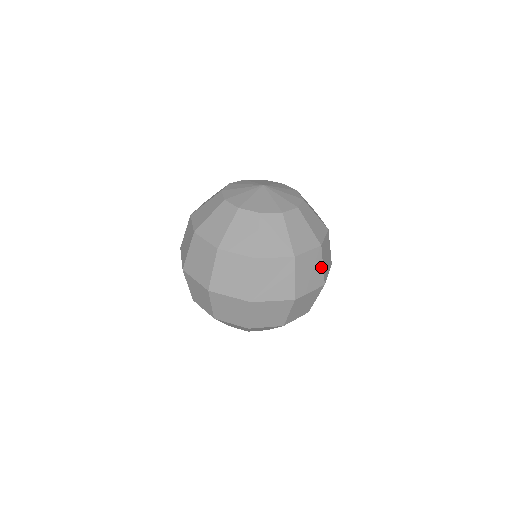
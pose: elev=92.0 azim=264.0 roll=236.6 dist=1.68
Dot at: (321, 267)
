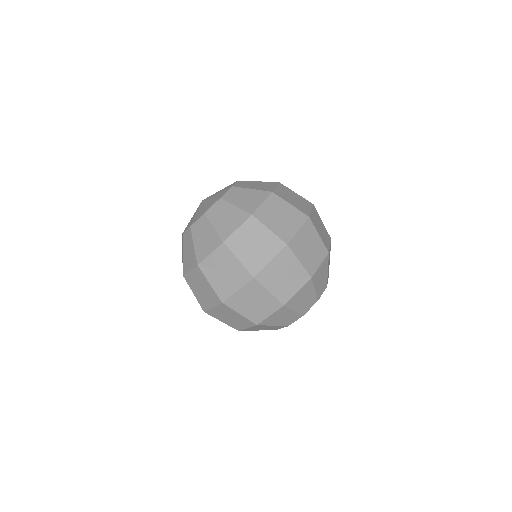
Dot at: (290, 207)
